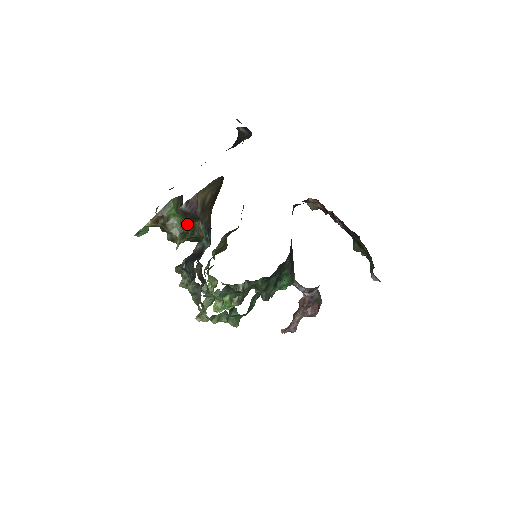
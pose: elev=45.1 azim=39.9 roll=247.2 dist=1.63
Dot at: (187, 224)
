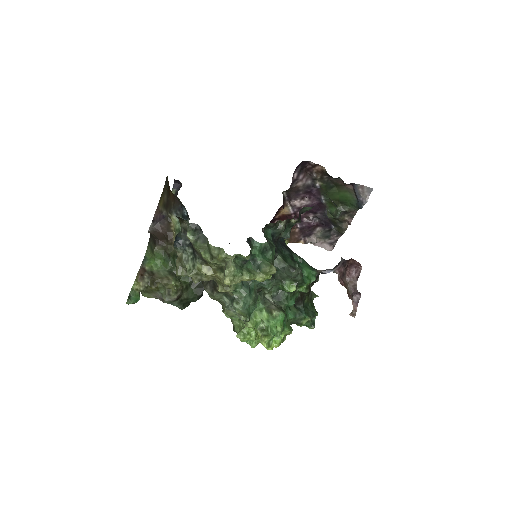
Dot at: (170, 258)
